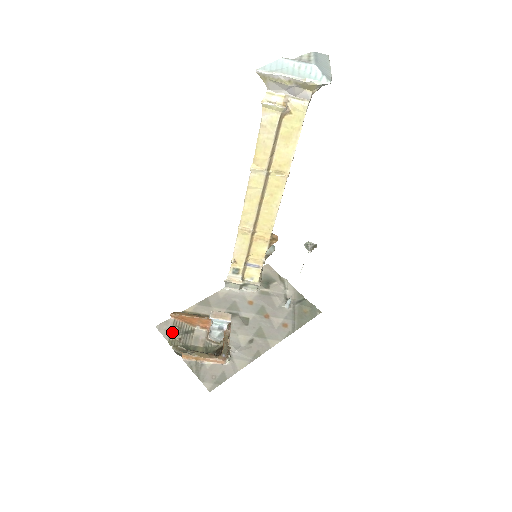
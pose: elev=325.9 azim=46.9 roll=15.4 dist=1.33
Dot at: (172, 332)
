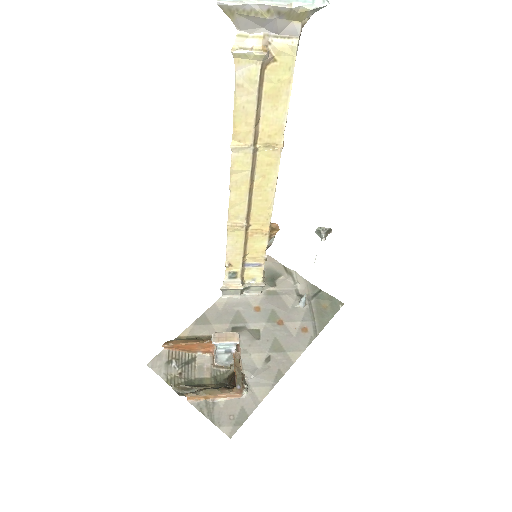
Dot at: (169, 367)
